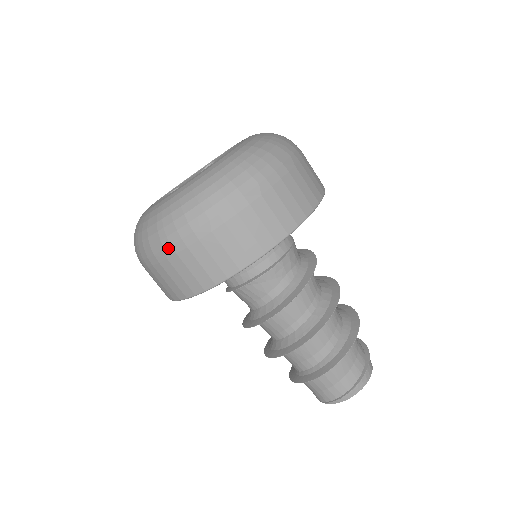
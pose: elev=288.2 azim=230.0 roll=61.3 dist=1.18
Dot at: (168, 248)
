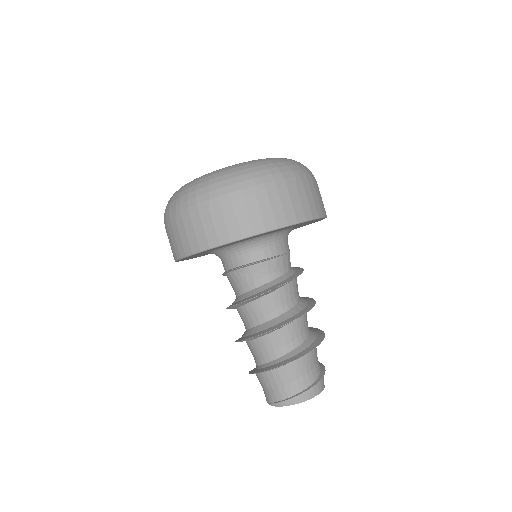
Dot at: (178, 212)
